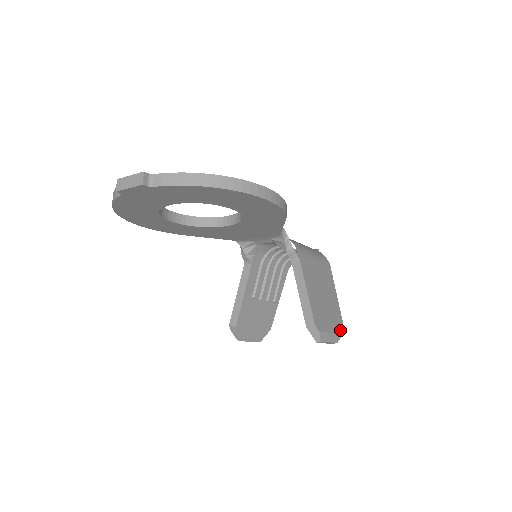
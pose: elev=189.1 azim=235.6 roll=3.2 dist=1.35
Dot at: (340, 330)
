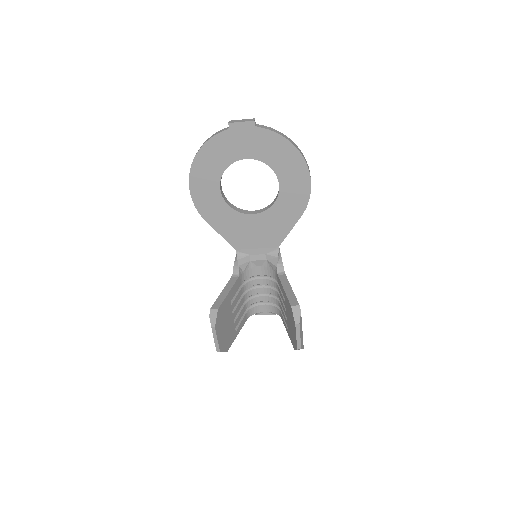
Dot at: occluded
